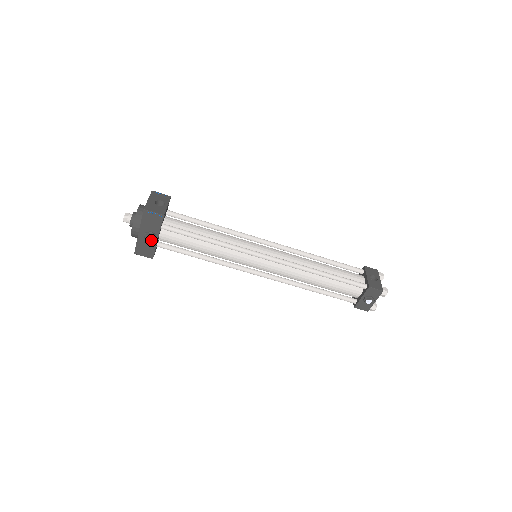
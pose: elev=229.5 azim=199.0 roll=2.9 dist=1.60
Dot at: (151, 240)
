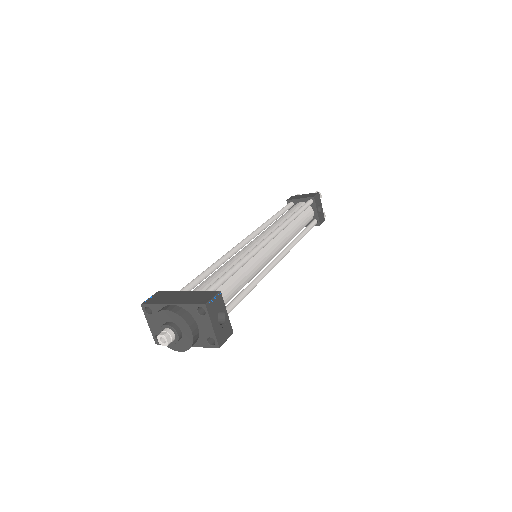
Dot at: occluded
